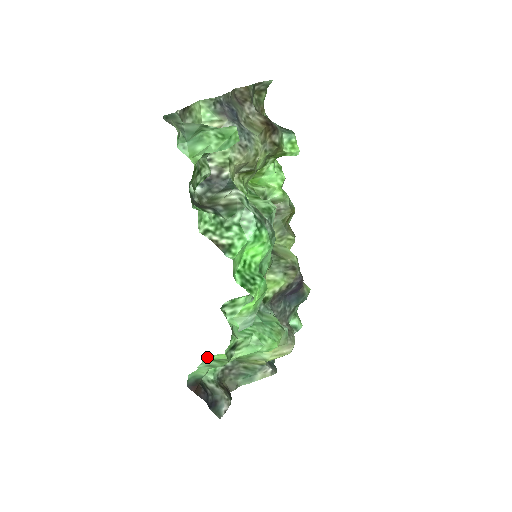
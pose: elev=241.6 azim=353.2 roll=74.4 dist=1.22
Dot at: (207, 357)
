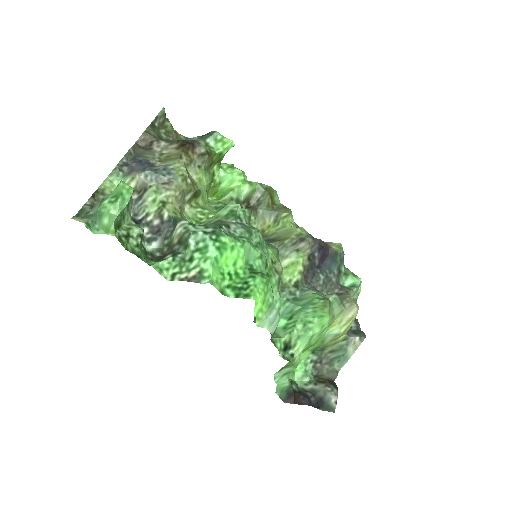
Dot at: occluded
